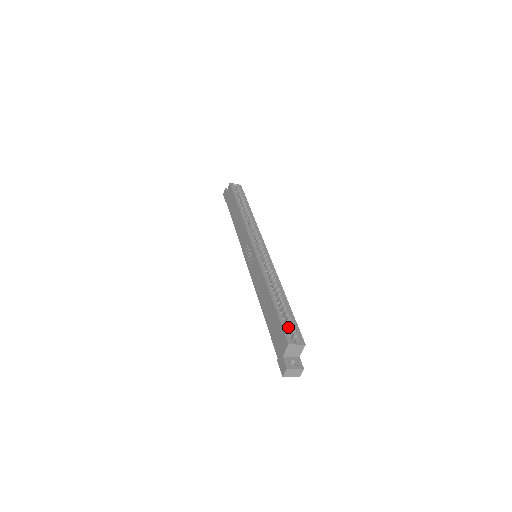
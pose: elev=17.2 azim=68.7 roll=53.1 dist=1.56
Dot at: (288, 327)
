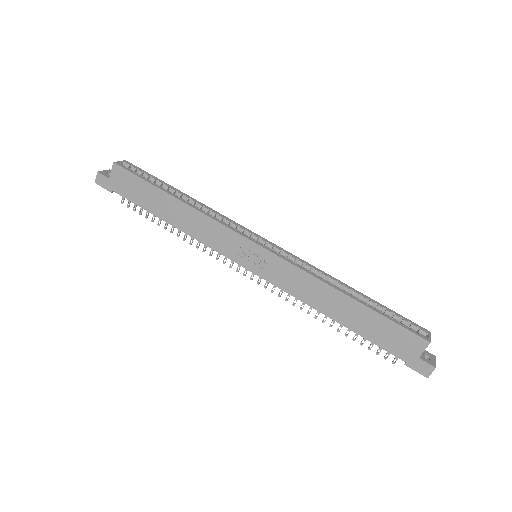
Dot at: occluded
